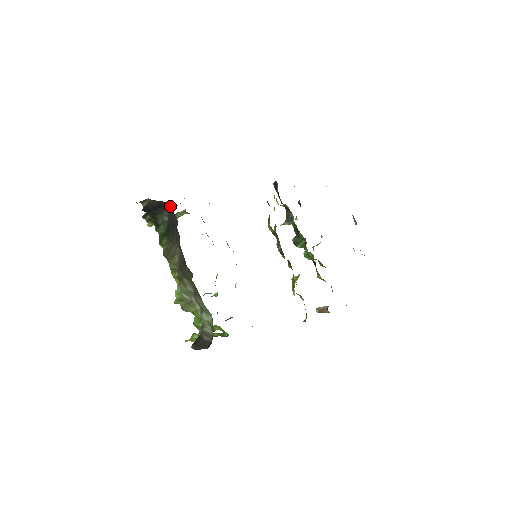
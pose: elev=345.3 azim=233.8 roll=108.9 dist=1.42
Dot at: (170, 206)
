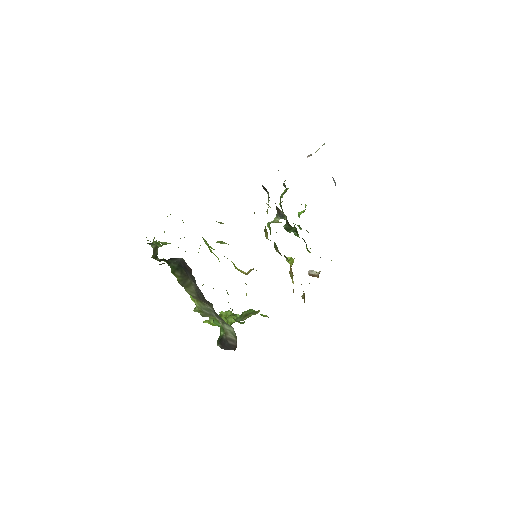
Dot at: occluded
